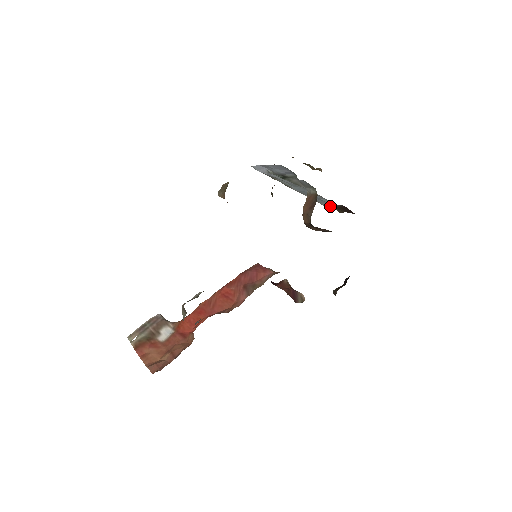
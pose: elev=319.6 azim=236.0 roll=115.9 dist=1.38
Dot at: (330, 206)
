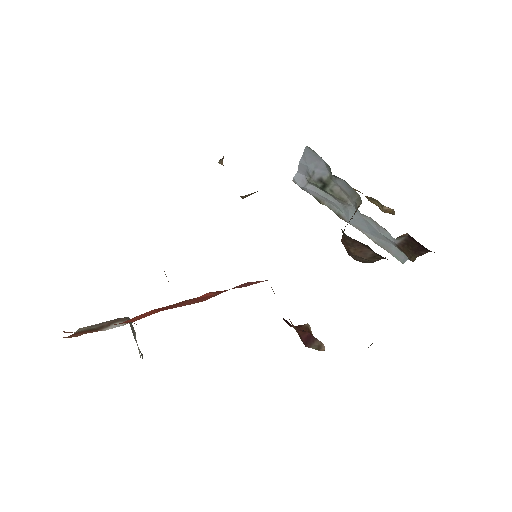
Dot at: (399, 254)
